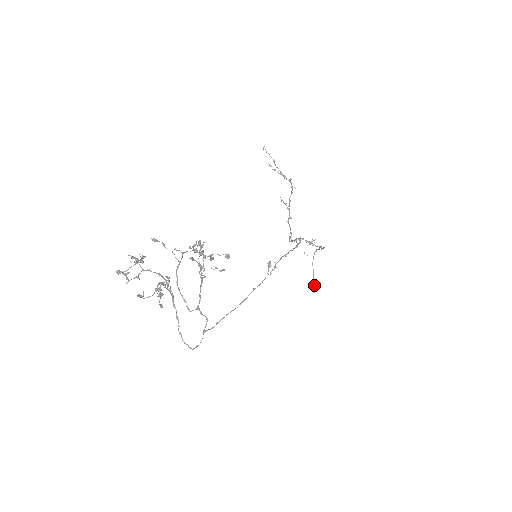
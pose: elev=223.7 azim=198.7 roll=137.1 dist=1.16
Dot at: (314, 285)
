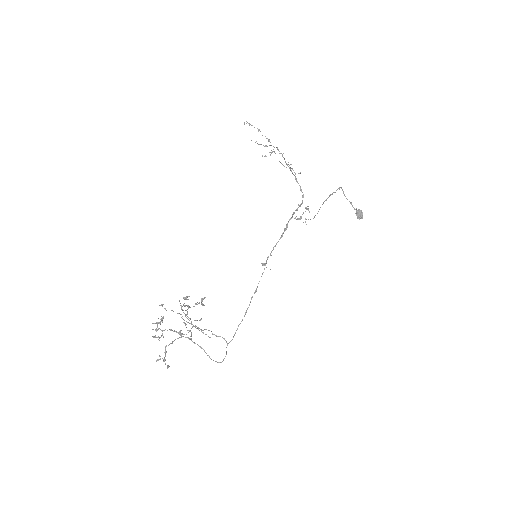
Dot at: (358, 213)
